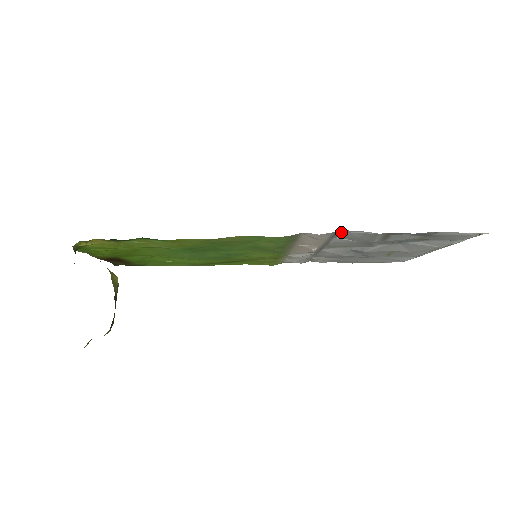
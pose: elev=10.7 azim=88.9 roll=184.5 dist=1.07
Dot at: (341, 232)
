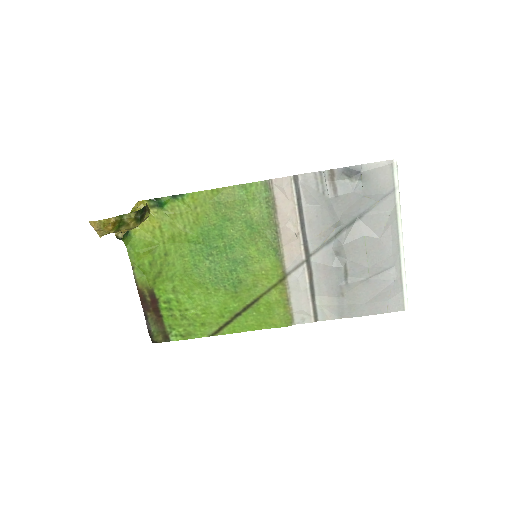
Dot at: (300, 182)
